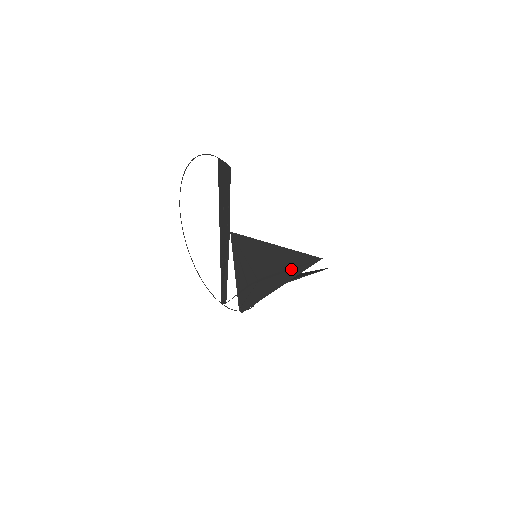
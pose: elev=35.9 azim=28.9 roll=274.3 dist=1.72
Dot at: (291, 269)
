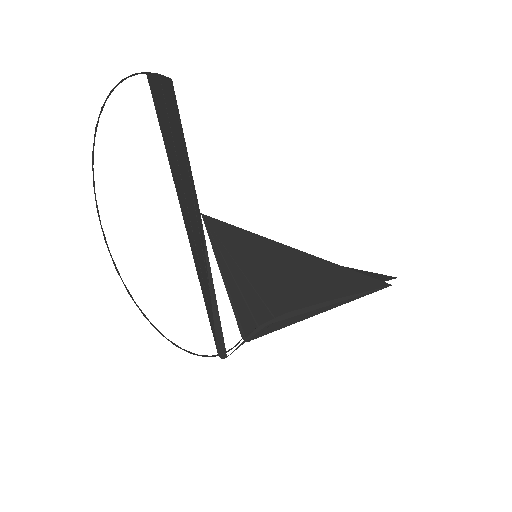
Dot at: (334, 302)
